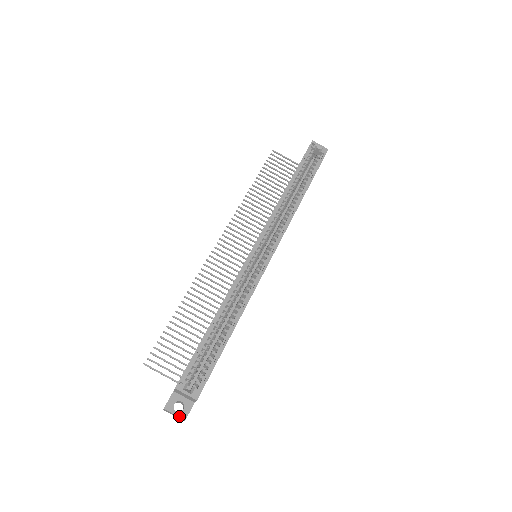
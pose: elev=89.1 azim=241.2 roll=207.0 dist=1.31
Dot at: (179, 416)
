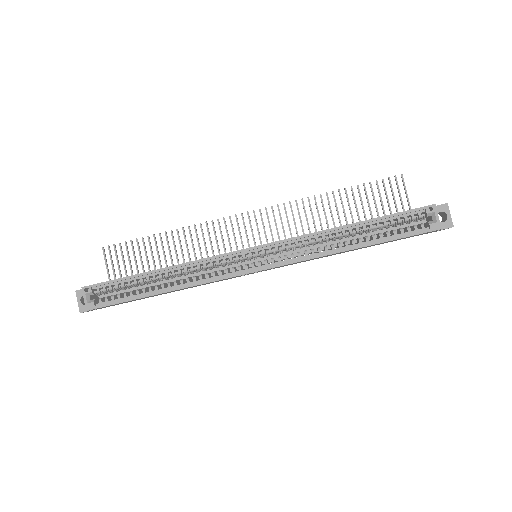
Dot at: (79, 306)
